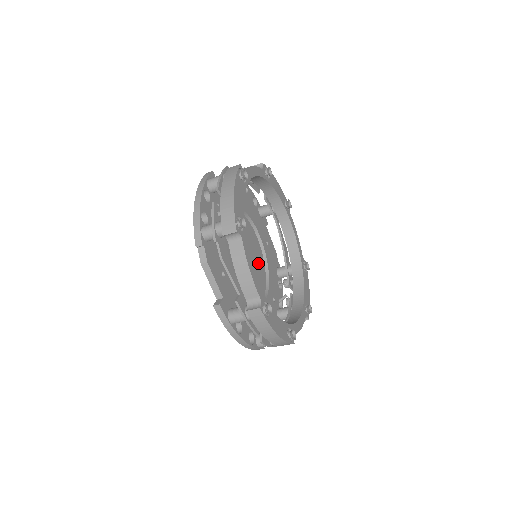
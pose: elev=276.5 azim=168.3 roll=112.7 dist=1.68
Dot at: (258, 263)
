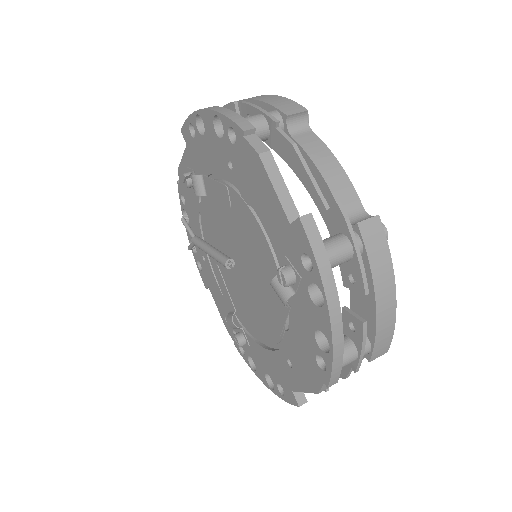
Dot at: occluded
